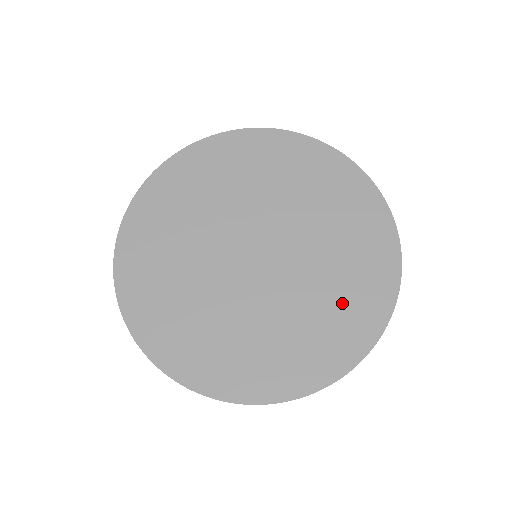
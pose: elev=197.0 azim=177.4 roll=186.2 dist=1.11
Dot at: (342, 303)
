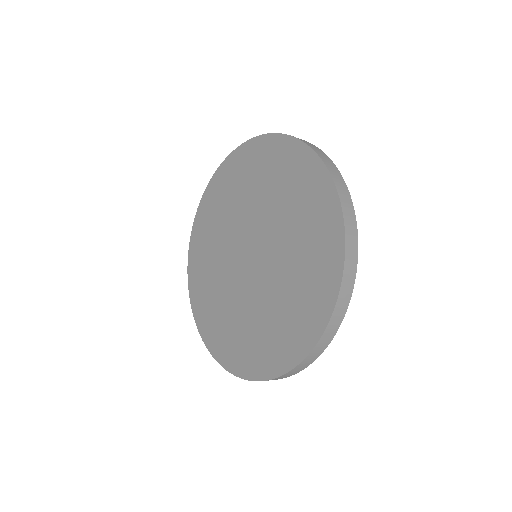
Dot at: (261, 338)
